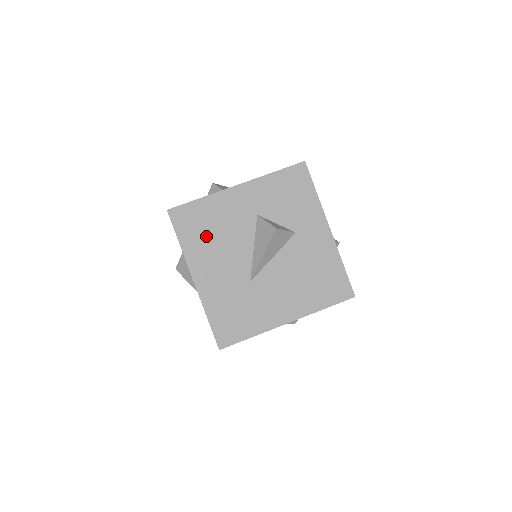
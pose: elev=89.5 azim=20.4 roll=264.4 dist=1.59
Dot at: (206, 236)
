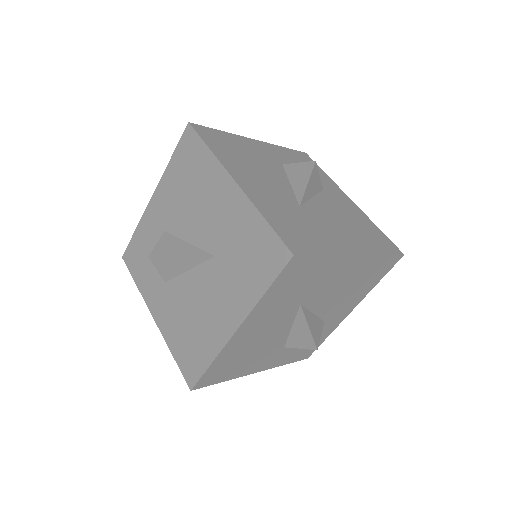
Dot at: (237, 156)
